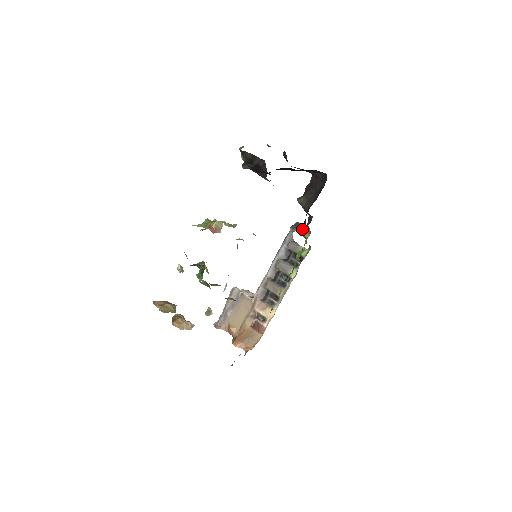
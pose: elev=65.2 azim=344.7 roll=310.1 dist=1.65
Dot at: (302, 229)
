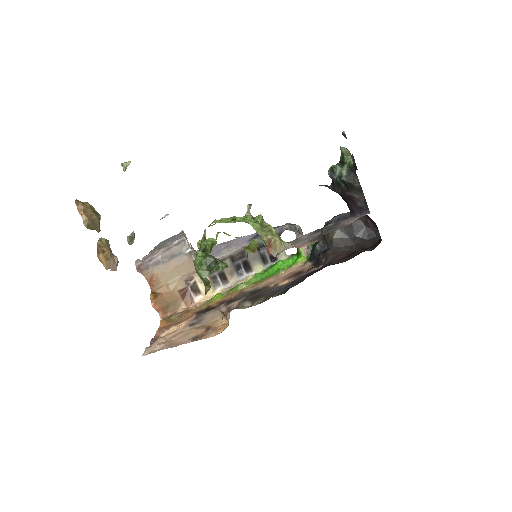
Dot at: occluded
